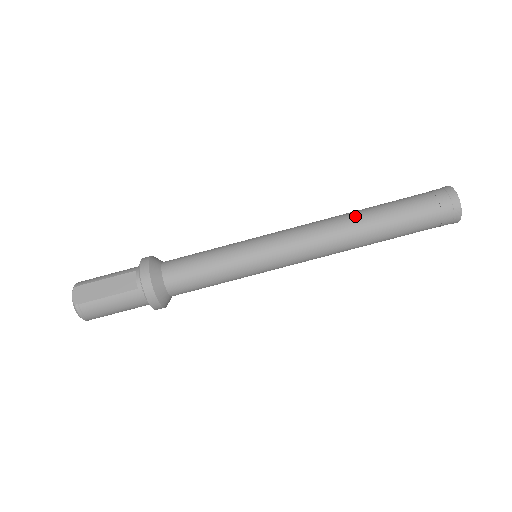
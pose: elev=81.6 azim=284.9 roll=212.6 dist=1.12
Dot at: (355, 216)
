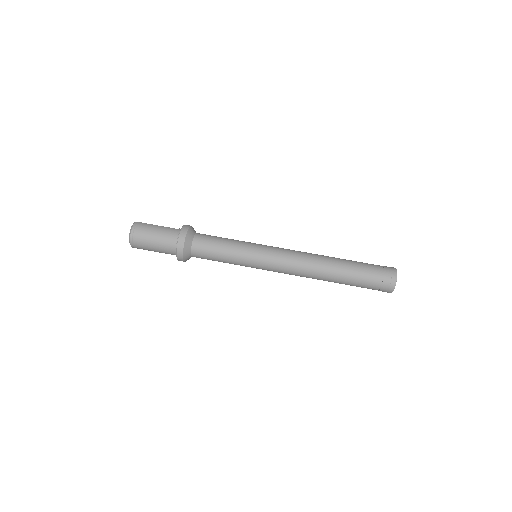
Dot at: occluded
